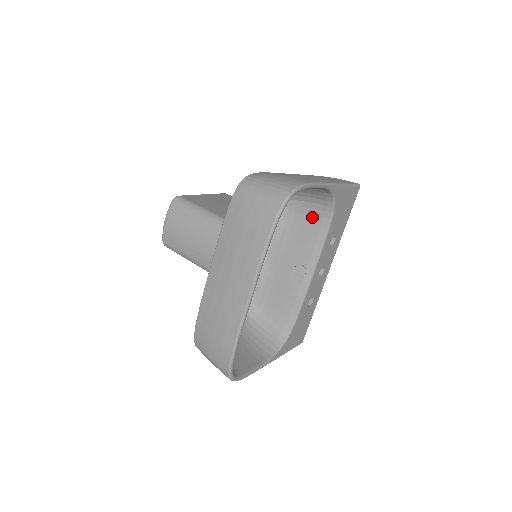
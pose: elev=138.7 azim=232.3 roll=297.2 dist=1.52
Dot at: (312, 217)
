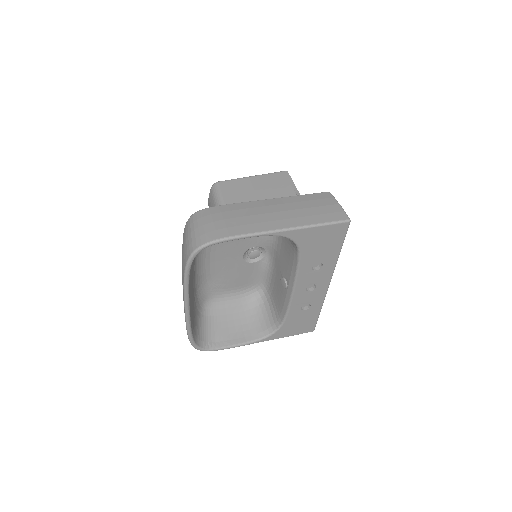
Dot at: (290, 243)
